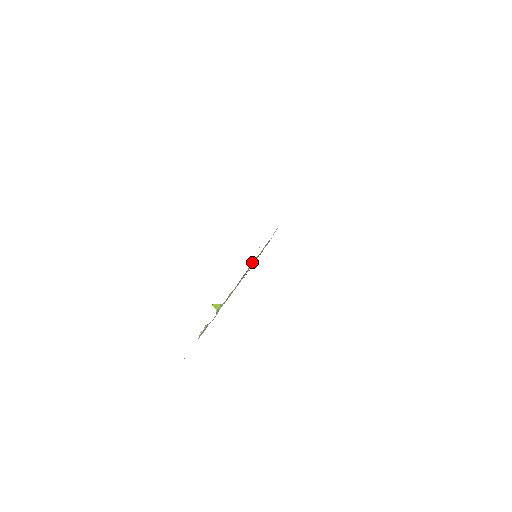
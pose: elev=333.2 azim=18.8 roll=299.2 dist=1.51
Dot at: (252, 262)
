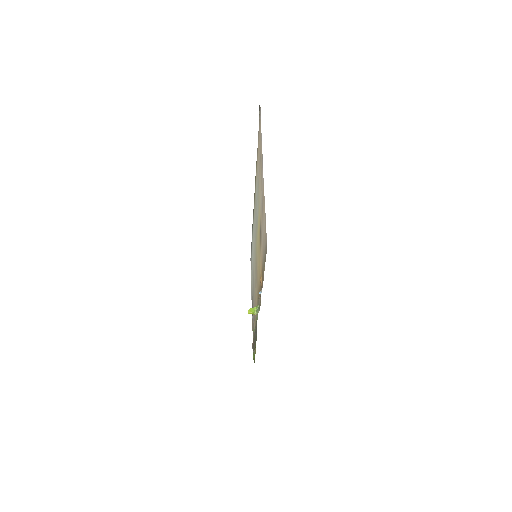
Dot at: (253, 330)
